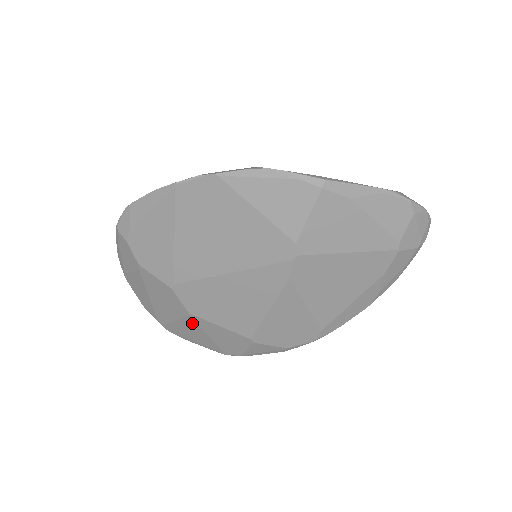
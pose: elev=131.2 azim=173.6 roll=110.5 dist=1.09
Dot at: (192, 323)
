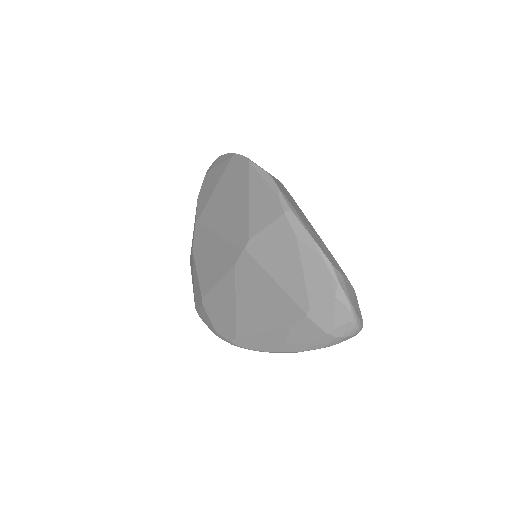
Dot at: (192, 261)
